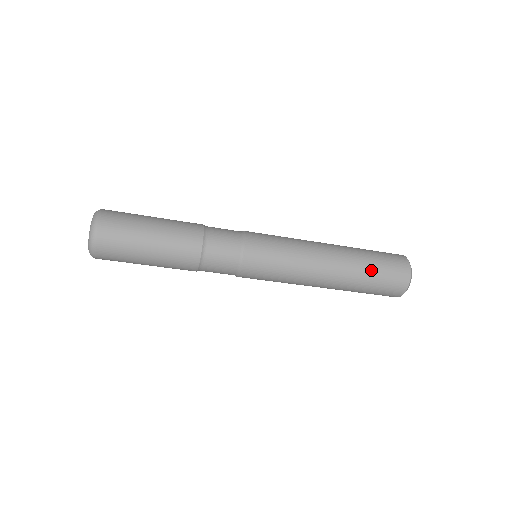
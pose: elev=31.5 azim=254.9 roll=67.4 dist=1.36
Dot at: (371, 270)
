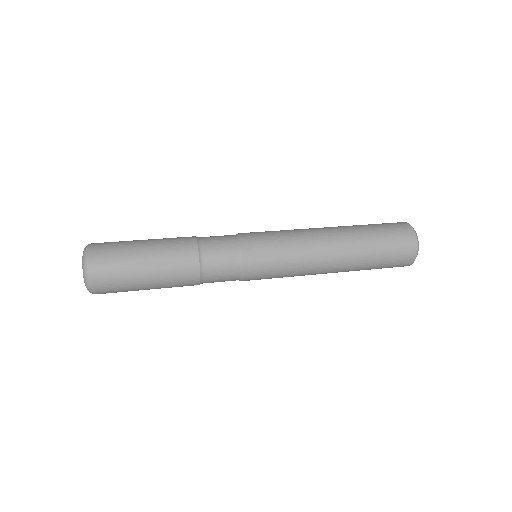
Dot at: (371, 268)
